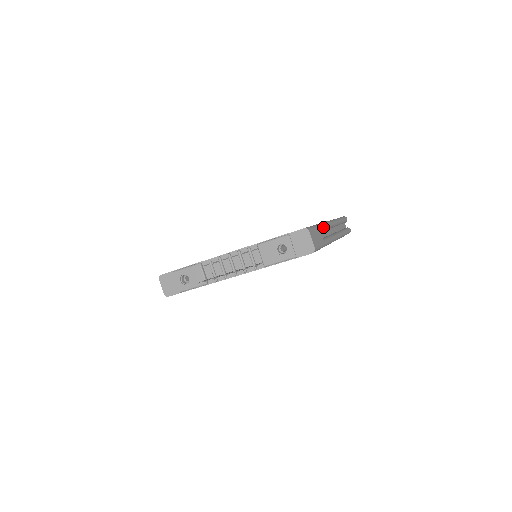
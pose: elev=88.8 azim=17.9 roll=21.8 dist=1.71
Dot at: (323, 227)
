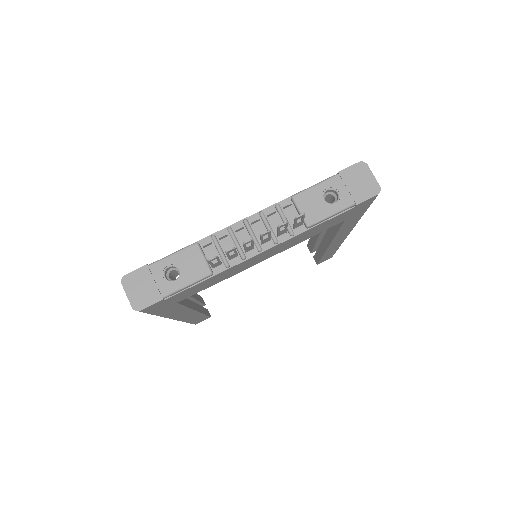
Dot at: occluded
